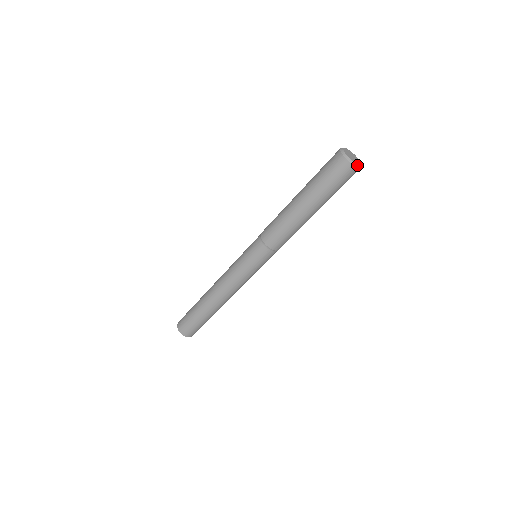
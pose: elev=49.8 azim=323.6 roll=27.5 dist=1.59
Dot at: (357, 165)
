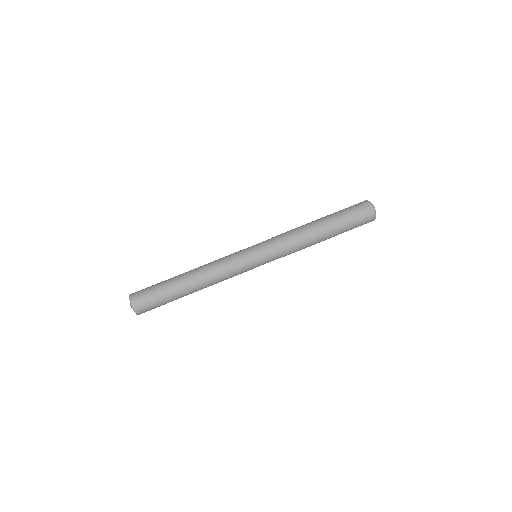
Dot at: (373, 205)
